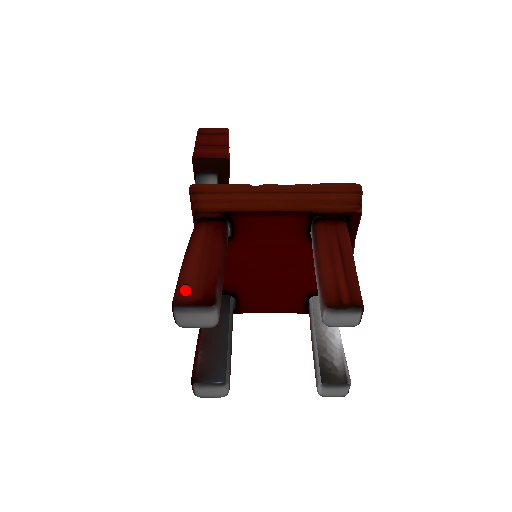
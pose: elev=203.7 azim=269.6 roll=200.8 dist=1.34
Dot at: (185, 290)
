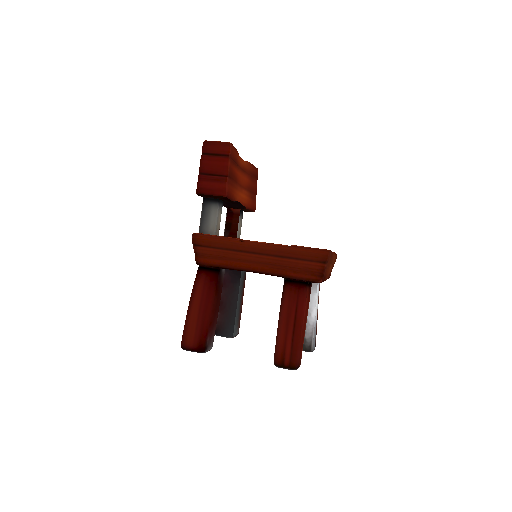
Dot at: (188, 338)
